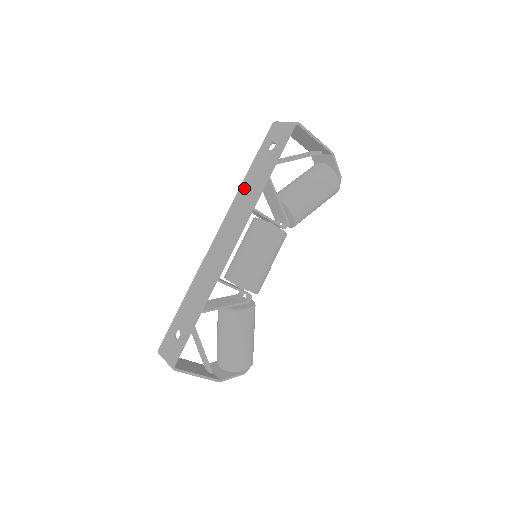
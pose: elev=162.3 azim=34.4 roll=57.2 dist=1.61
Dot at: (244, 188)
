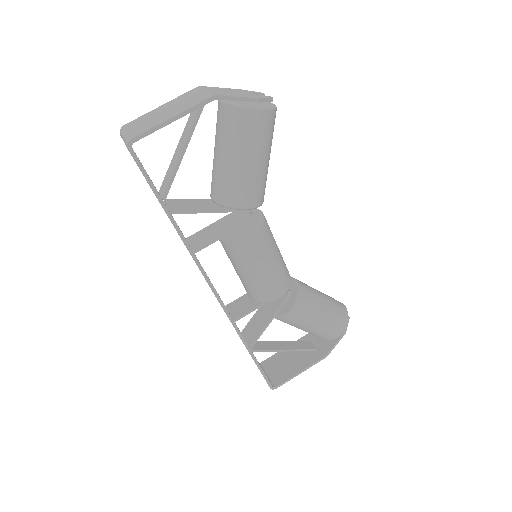
Dot at: occluded
